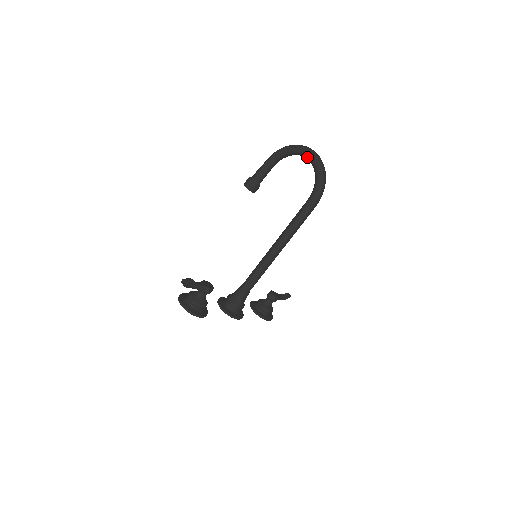
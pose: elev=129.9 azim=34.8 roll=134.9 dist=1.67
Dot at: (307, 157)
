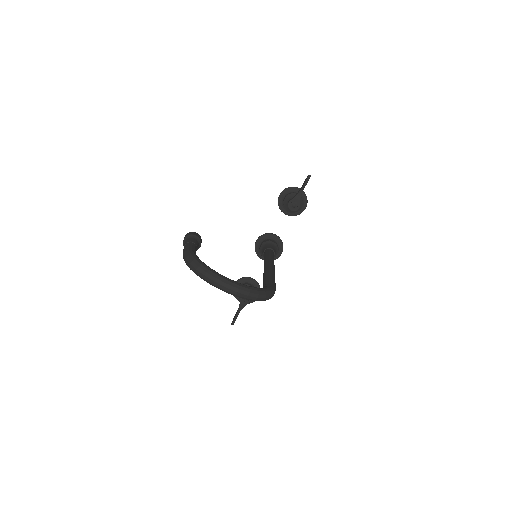
Dot at: occluded
